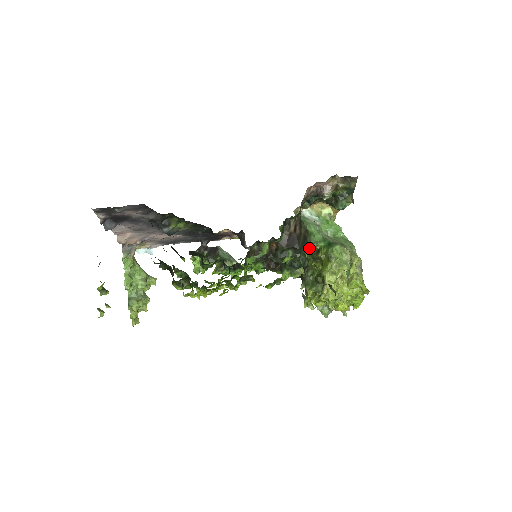
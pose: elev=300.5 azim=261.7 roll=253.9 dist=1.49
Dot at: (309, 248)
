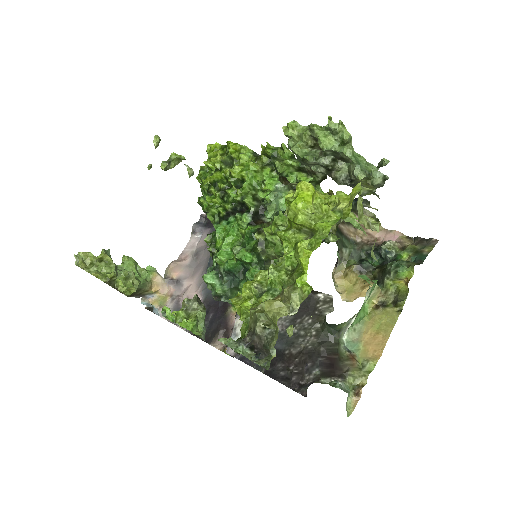
Dot at: (322, 242)
